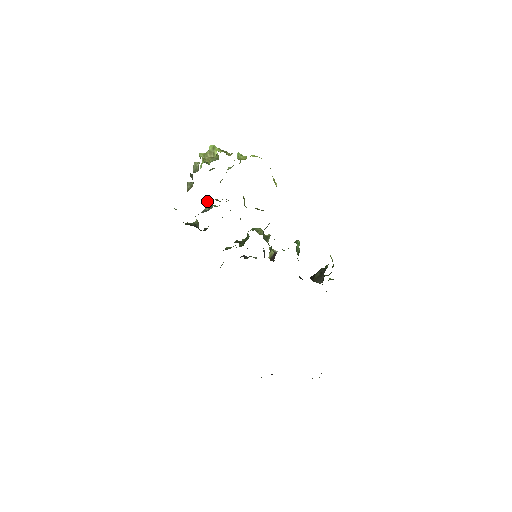
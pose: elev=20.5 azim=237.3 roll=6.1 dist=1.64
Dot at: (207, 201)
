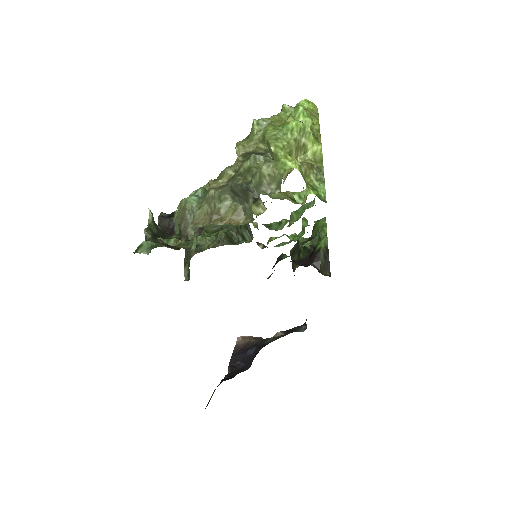
Dot at: occluded
